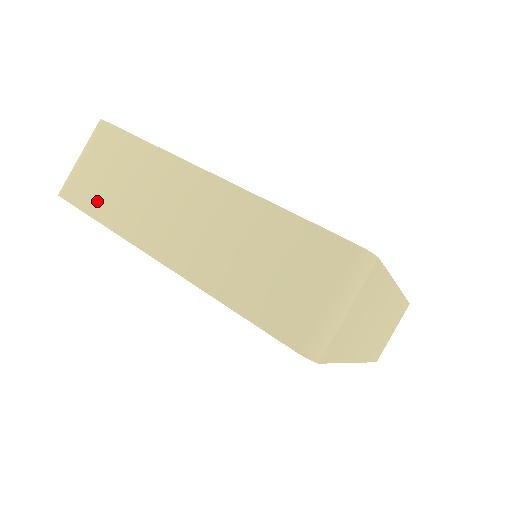
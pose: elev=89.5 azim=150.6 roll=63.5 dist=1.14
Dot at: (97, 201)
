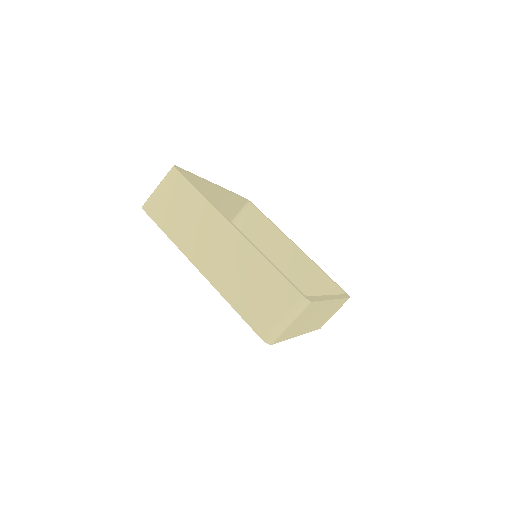
Dot at: (166, 221)
